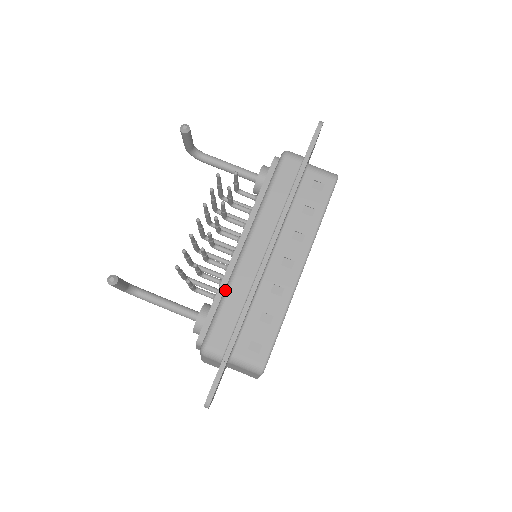
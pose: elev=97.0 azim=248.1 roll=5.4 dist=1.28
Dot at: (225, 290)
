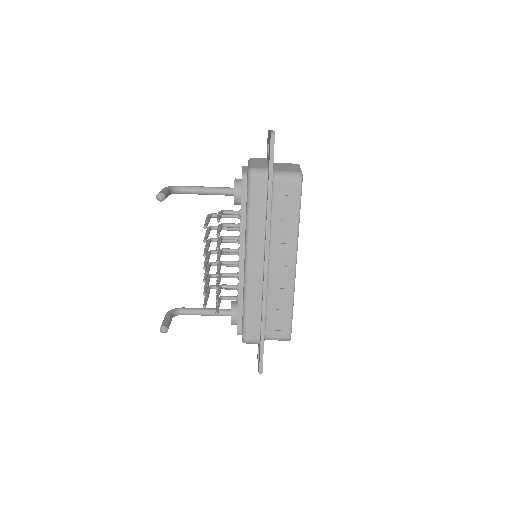
Dot at: (244, 299)
